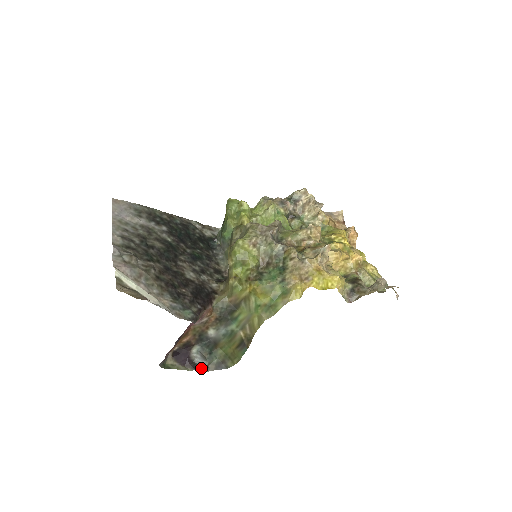
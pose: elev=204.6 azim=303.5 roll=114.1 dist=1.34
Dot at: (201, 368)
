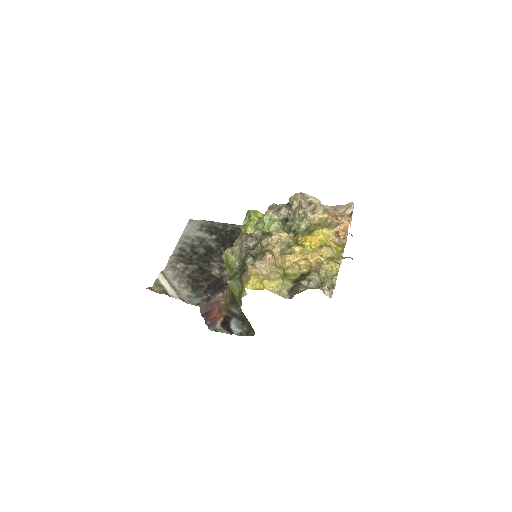
Dot at: (236, 333)
